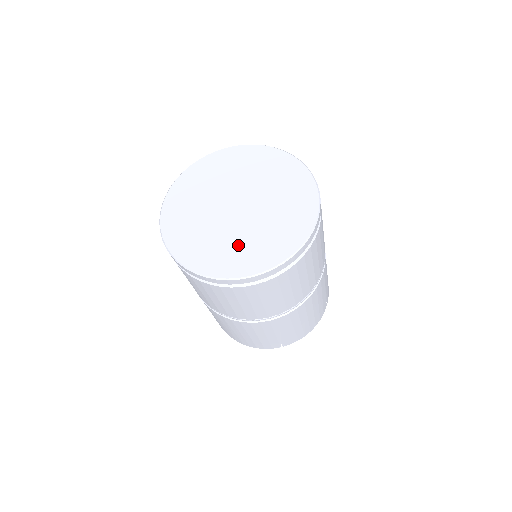
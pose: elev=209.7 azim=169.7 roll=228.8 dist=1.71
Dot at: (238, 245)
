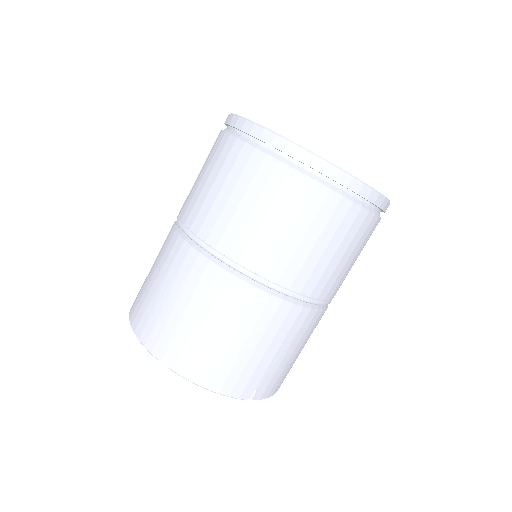
Dot at: occluded
